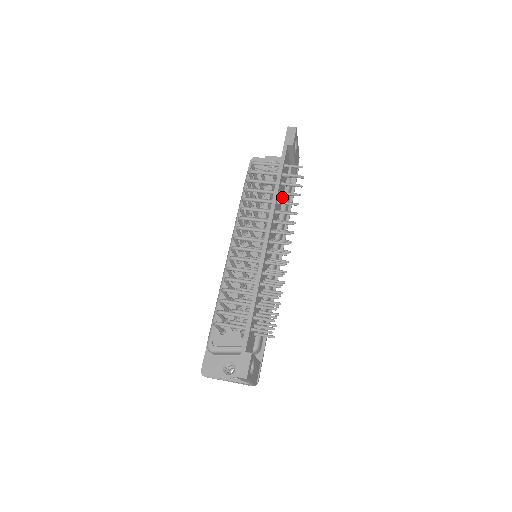
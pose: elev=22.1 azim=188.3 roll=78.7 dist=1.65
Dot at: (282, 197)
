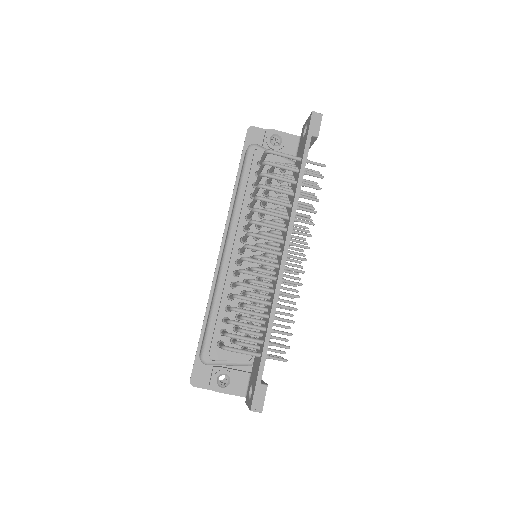
Dot at: occluded
